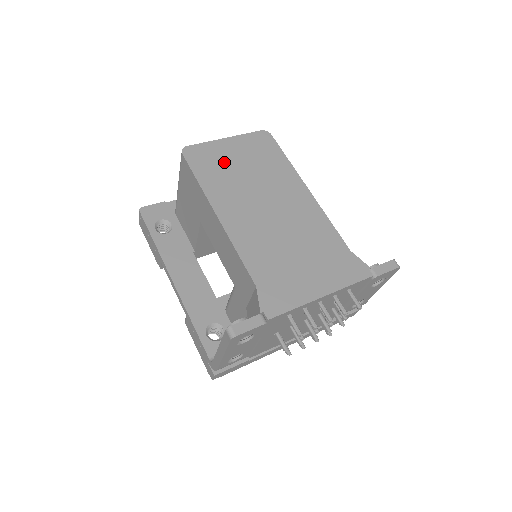
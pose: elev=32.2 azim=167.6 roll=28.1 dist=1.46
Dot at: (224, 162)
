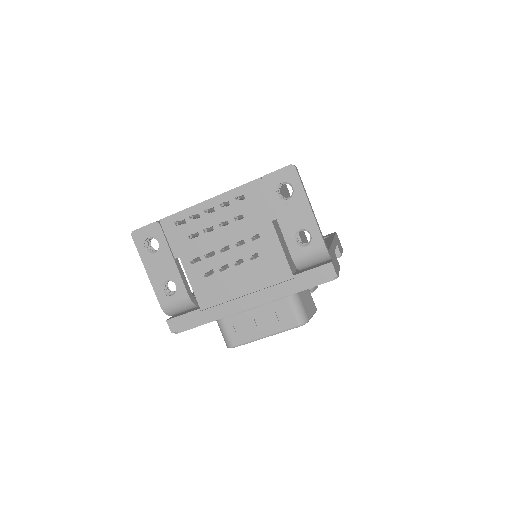
Dot at: occluded
